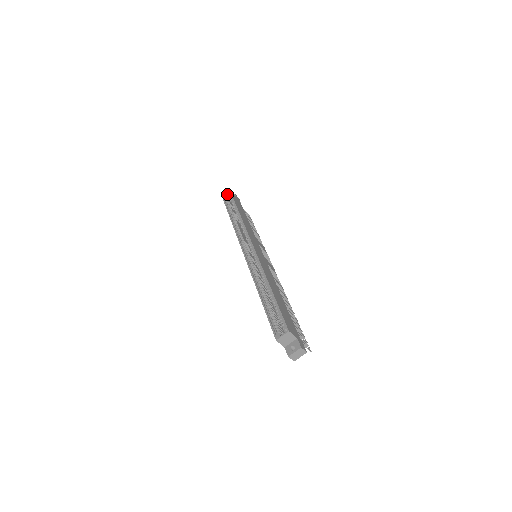
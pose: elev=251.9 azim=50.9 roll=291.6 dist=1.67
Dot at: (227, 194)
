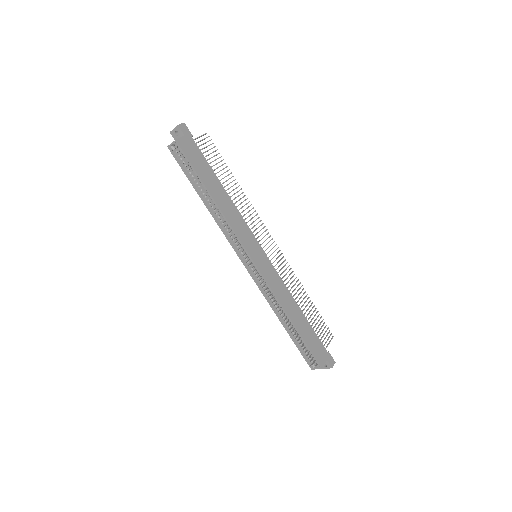
Dot at: (173, 144)
